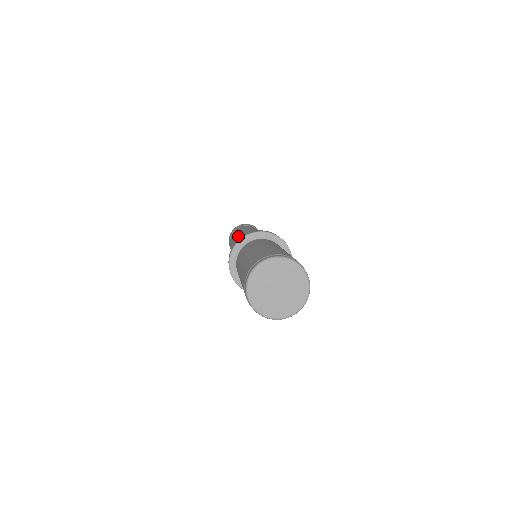
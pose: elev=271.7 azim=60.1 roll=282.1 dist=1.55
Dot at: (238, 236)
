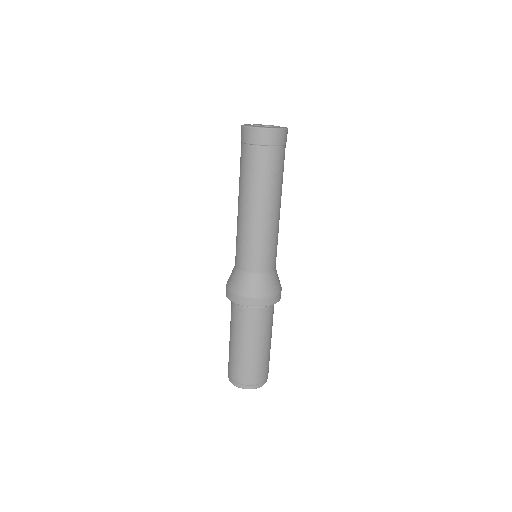
Dot at: (254, 219)
